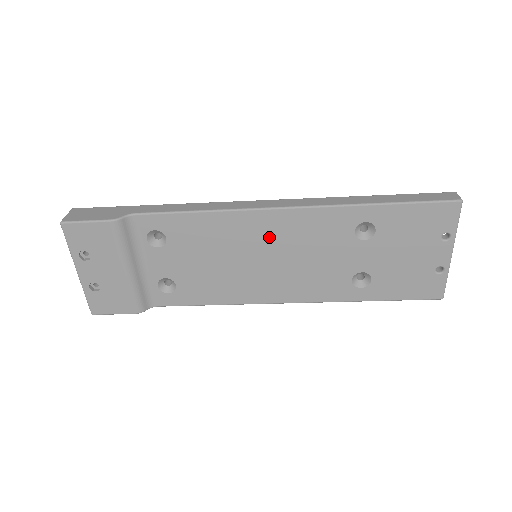
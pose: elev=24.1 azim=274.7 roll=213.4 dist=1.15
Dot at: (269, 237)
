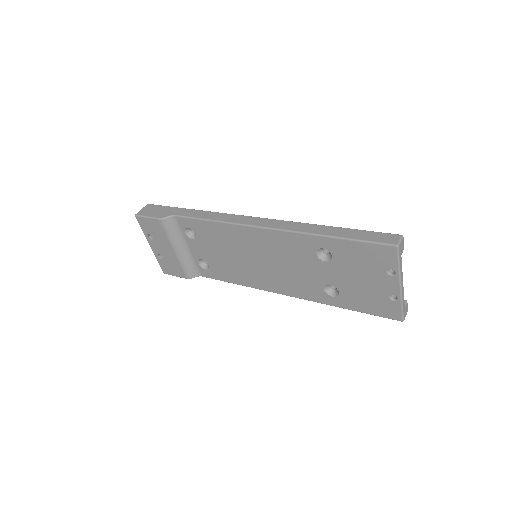
Dot at: (258, 246)
